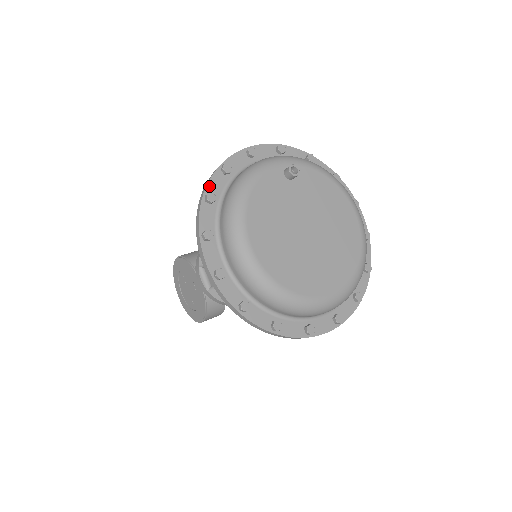
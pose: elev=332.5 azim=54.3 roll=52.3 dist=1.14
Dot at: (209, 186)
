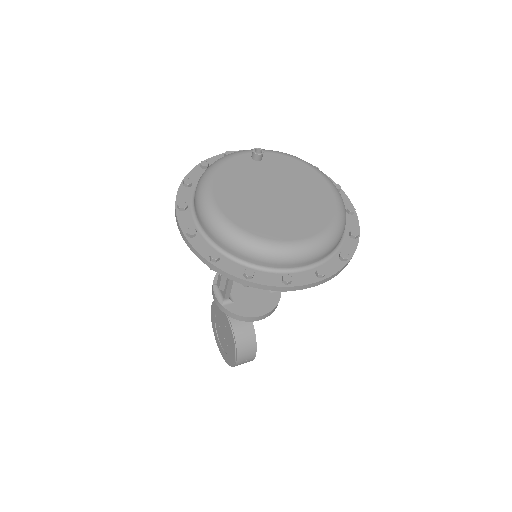
Dot at: (188, 176)
